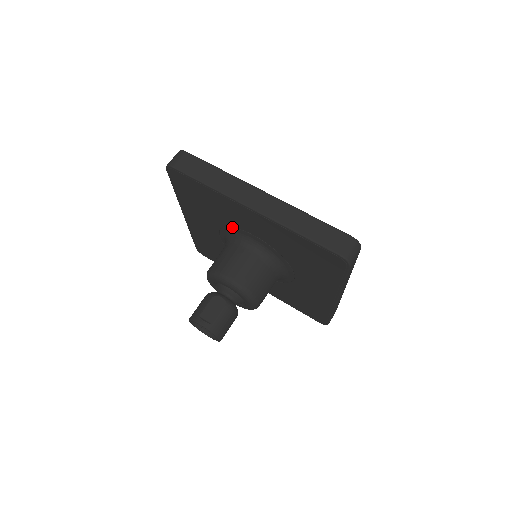
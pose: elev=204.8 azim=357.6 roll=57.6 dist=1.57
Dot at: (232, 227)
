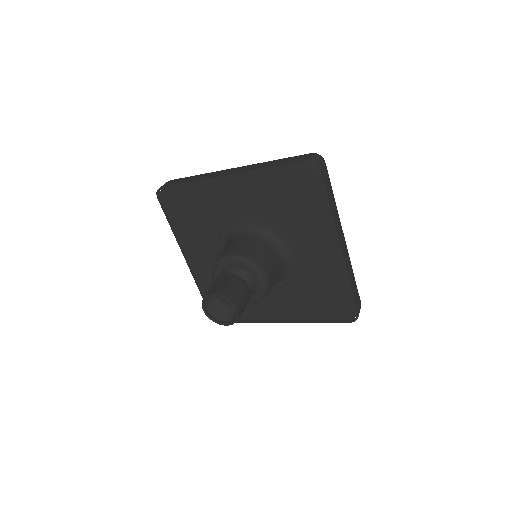
Dot at: (224, 228)
